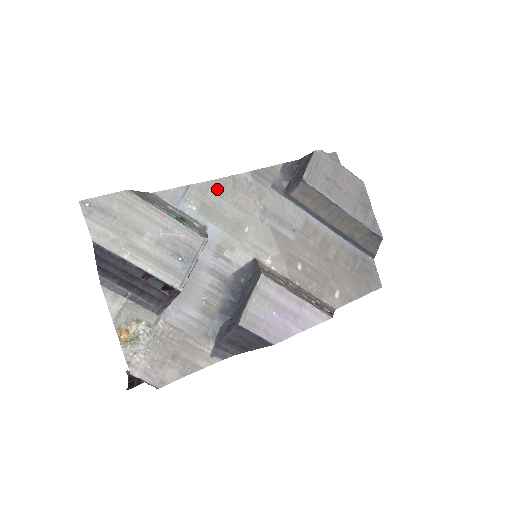
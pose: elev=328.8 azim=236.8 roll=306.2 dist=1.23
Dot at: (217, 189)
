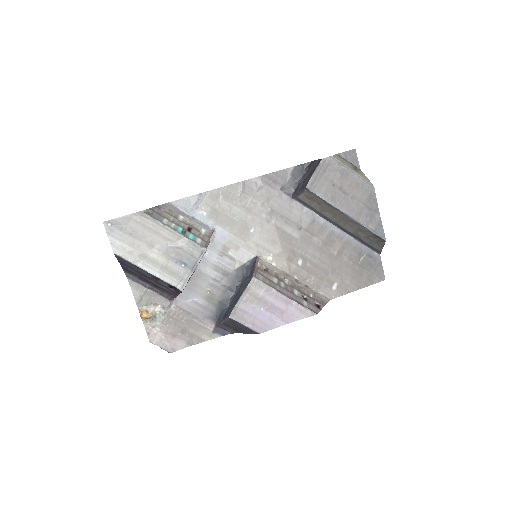
Dot at: (227, 195)
